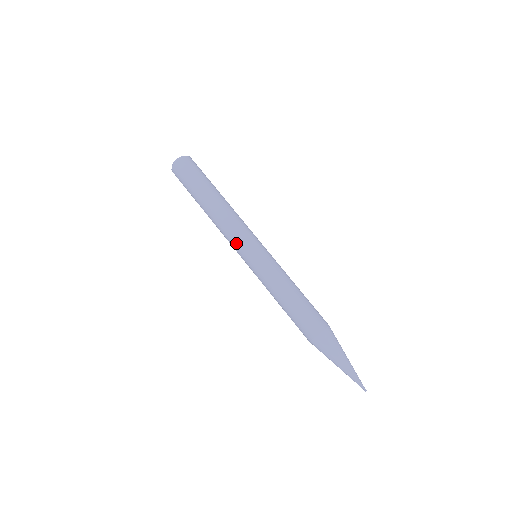
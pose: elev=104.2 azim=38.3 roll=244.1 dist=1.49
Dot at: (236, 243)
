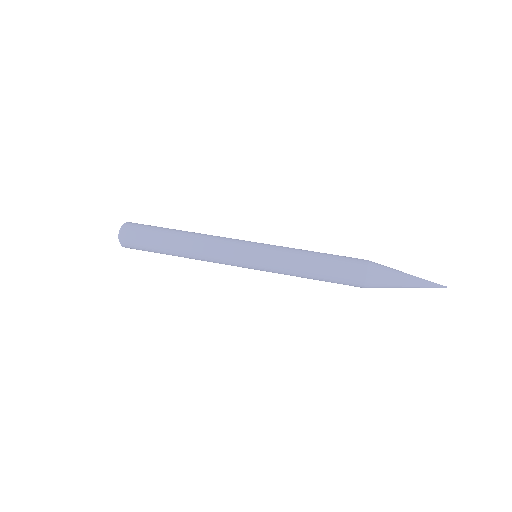
Dot at: (232, 245)
